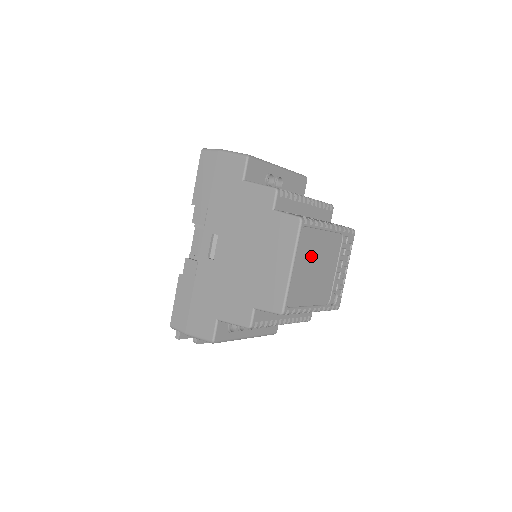
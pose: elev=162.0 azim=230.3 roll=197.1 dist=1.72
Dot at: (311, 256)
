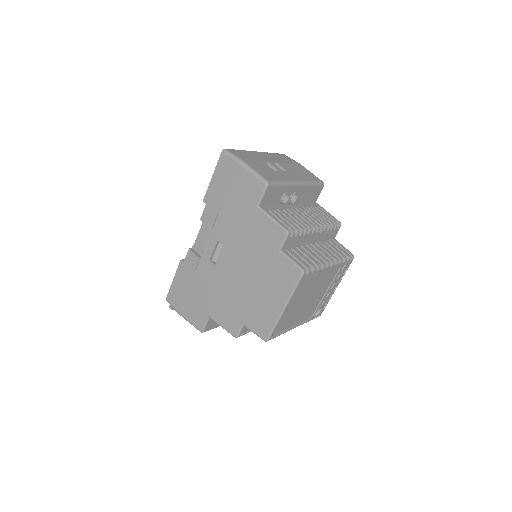
Dot at: (305, 293)
